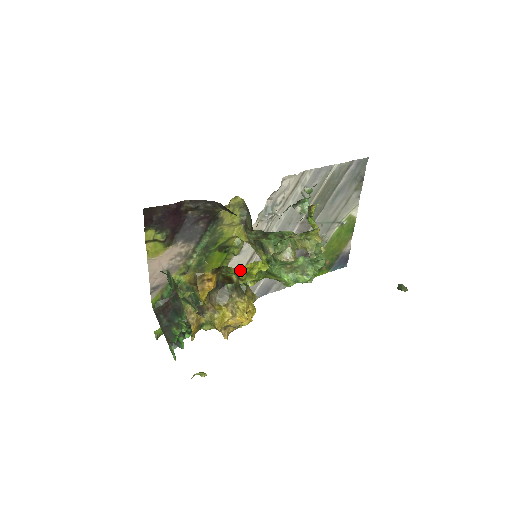
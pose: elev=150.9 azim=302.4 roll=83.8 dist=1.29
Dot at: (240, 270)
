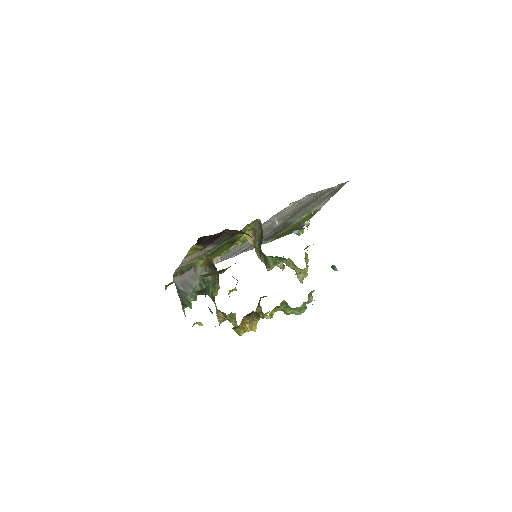
Dot at: (268, 316)
